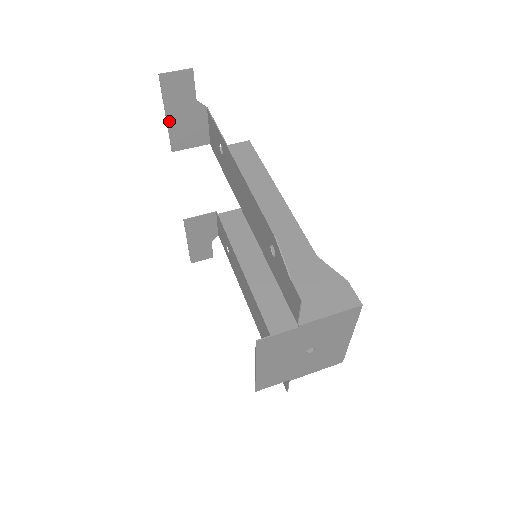
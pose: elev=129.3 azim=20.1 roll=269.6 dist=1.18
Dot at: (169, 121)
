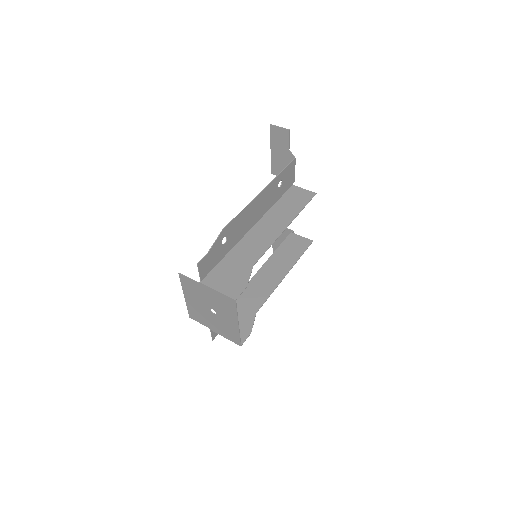
Dot at: (272, 154)
